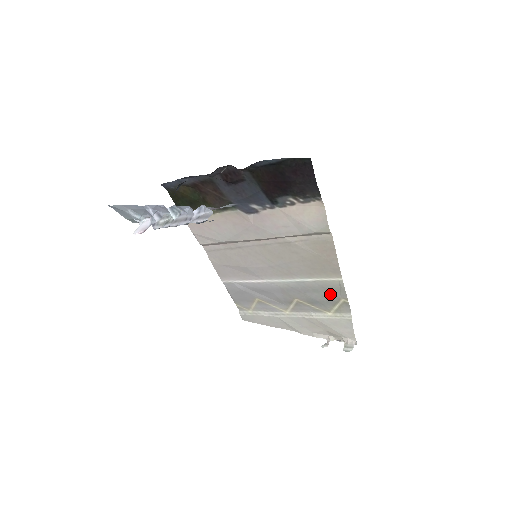
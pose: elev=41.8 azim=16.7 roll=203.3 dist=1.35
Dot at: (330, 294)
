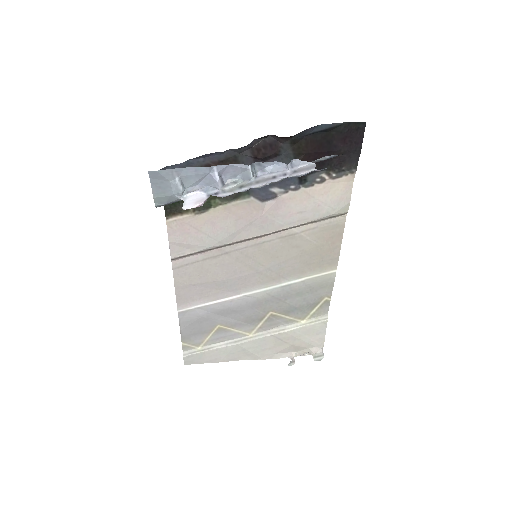
Dot at: (314, 294)
